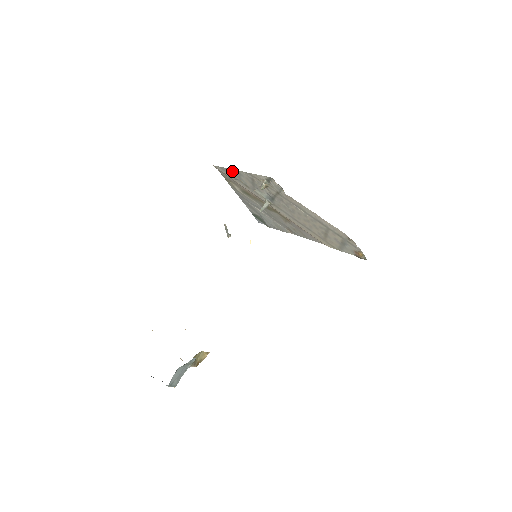
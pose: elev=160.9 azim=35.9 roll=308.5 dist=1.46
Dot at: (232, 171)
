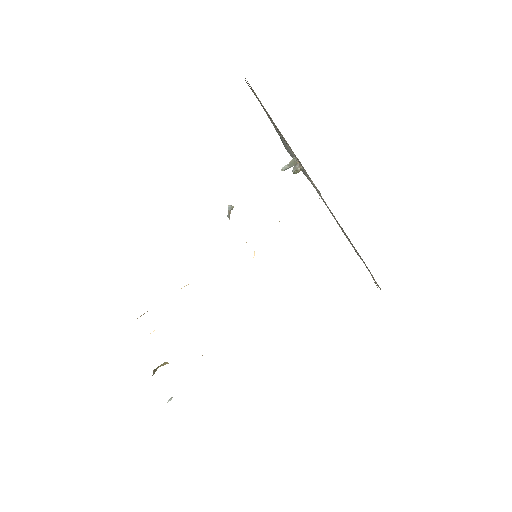
Dot at: (262, 106)
